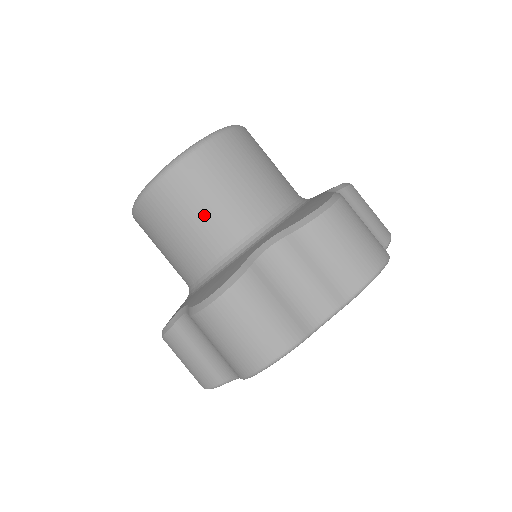
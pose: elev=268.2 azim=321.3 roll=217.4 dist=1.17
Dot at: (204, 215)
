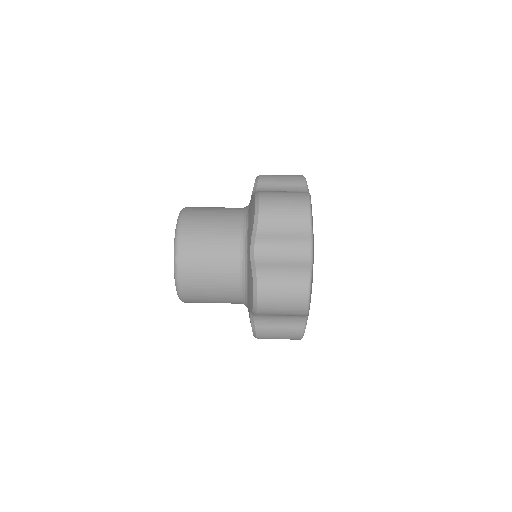
Dot at: (216, 218)
